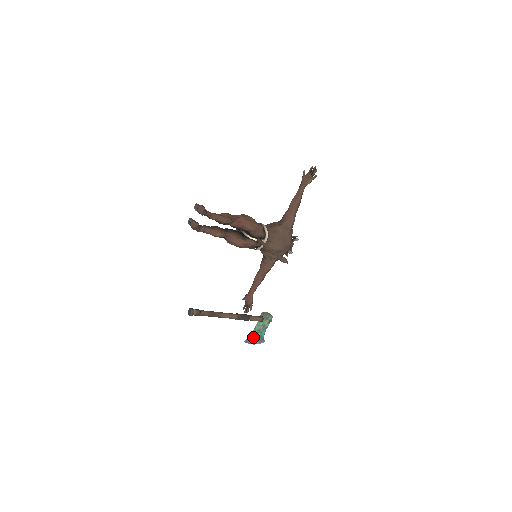
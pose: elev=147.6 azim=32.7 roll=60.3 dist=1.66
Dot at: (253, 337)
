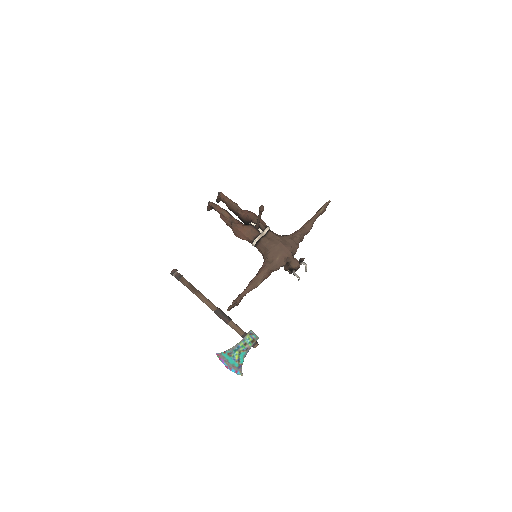
Dot at: (229, 354)
